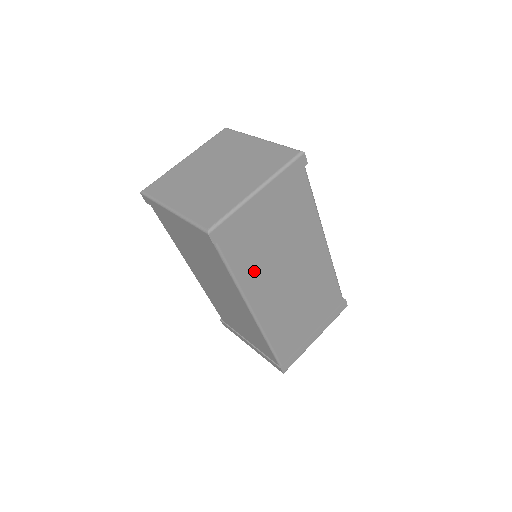
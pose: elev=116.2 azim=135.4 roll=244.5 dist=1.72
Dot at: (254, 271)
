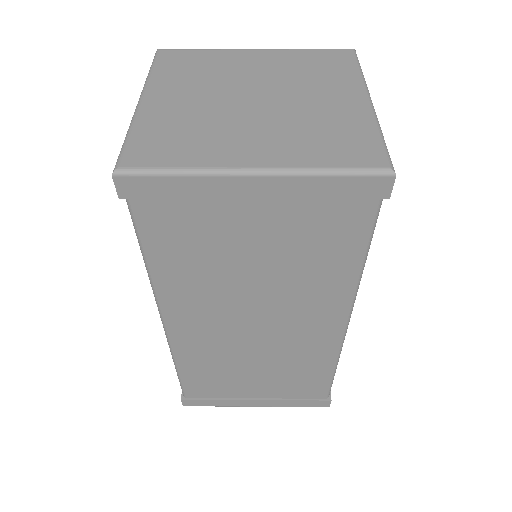
Dot at: (189, 279)
